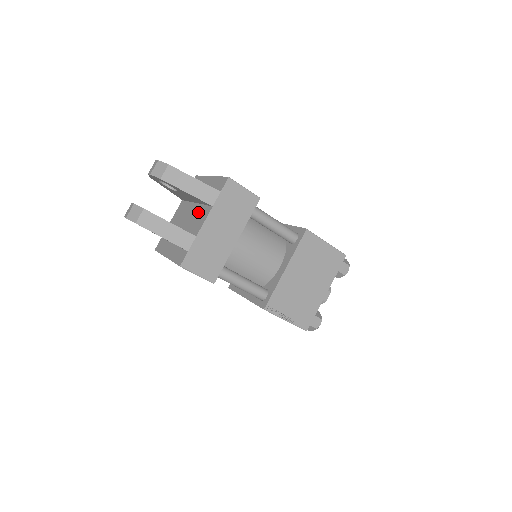
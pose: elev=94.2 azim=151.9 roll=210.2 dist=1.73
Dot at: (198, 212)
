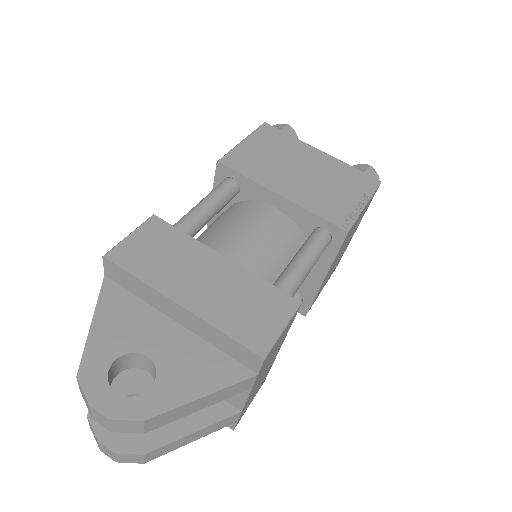
Dot at: occluded
